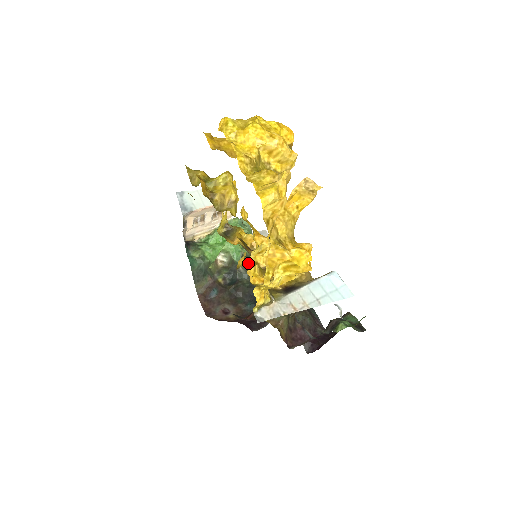
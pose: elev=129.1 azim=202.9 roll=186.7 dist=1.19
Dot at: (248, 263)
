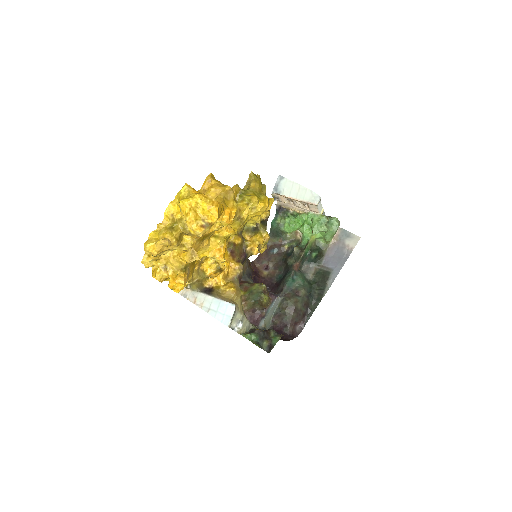
Dot at: (302, 252)
